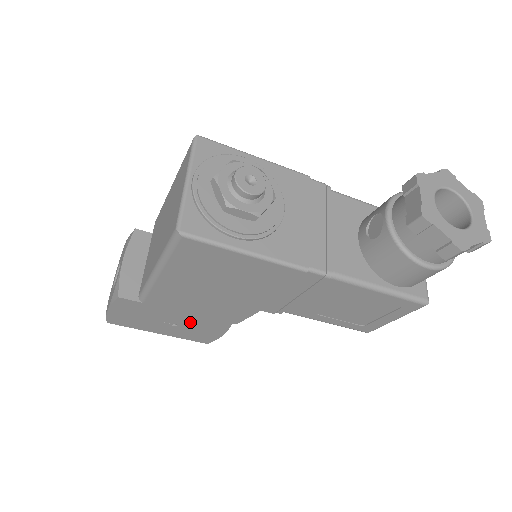
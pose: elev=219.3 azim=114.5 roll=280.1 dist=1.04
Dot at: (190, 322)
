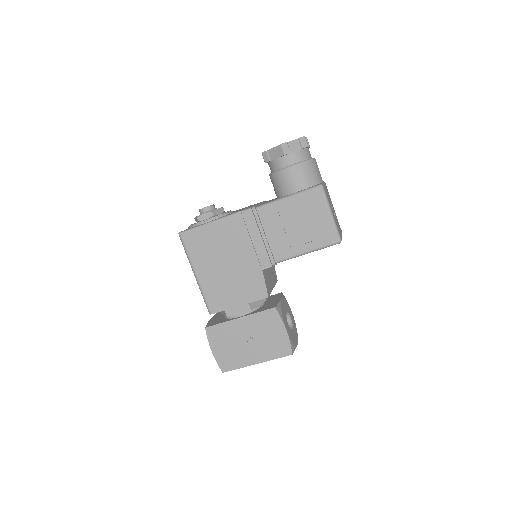
Dot at: (256, 328)
